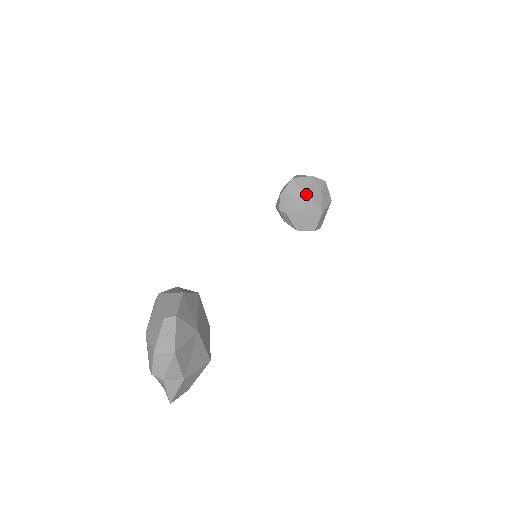
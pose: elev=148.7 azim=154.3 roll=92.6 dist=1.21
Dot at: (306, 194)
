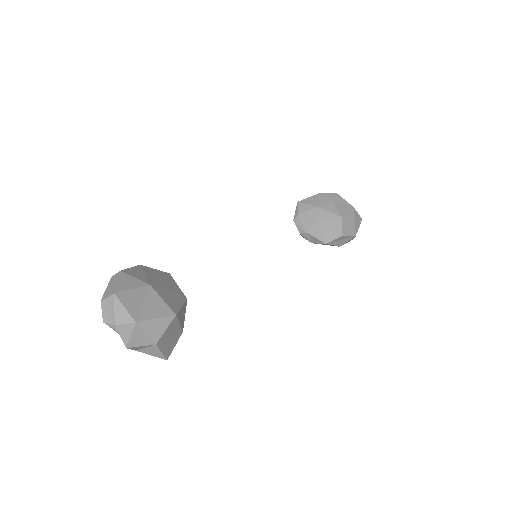
Dot at: (316, 208)
